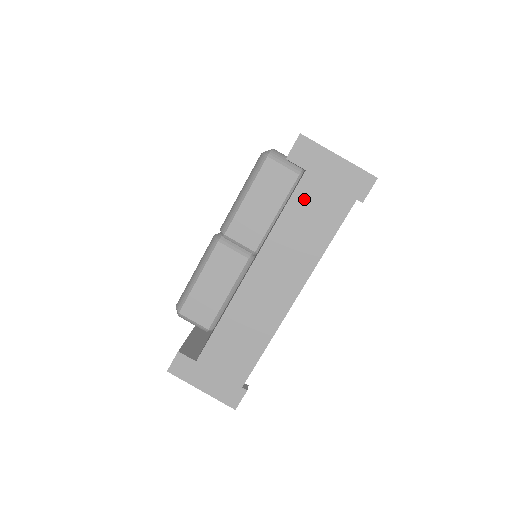
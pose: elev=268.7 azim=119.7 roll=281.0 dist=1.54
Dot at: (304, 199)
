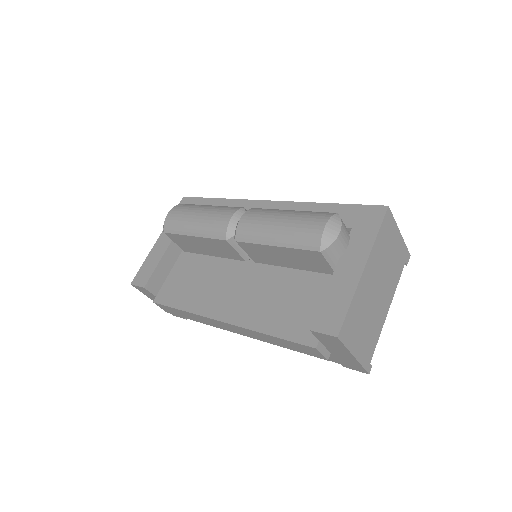
Dot at: (299, 347)
